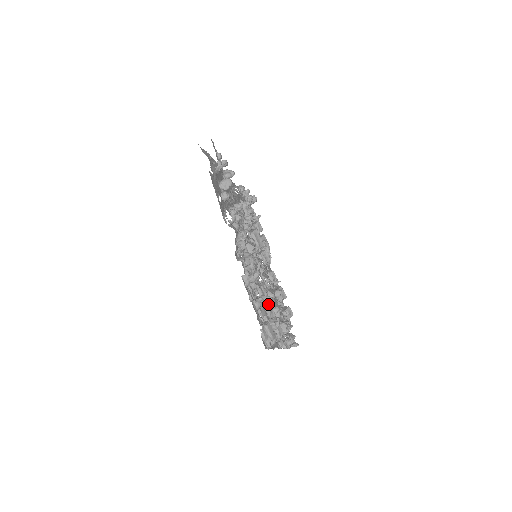
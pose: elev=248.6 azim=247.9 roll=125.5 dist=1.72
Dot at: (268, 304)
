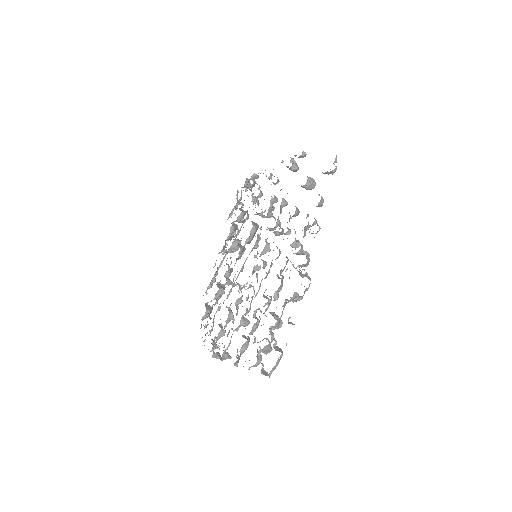
Dot at: (277, 327)
